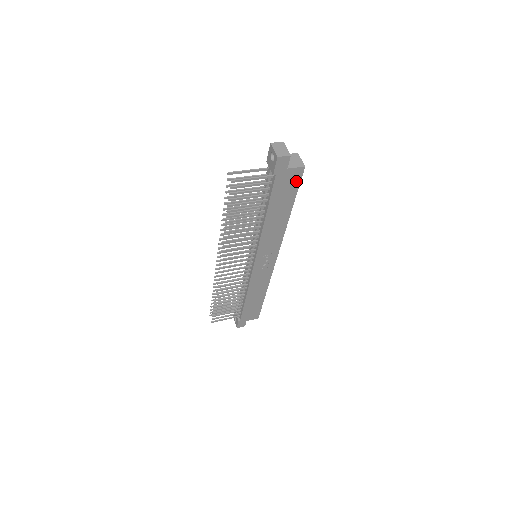
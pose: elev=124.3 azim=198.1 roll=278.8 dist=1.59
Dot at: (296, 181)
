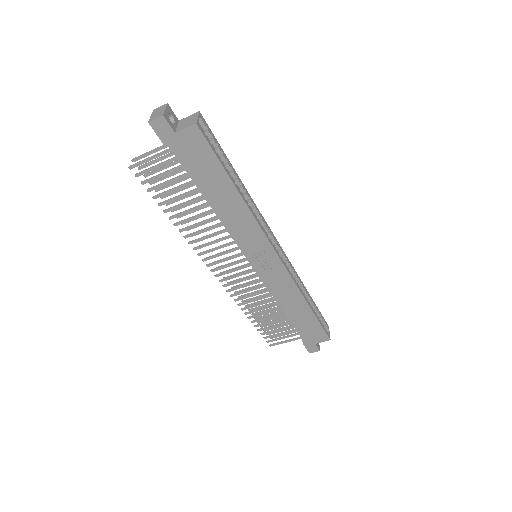
Dot at: (203, 146)
